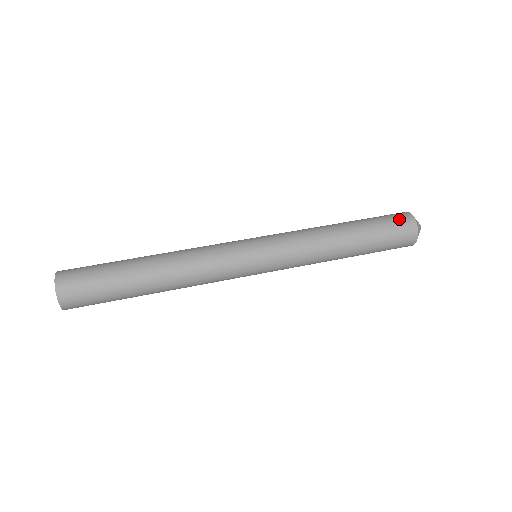
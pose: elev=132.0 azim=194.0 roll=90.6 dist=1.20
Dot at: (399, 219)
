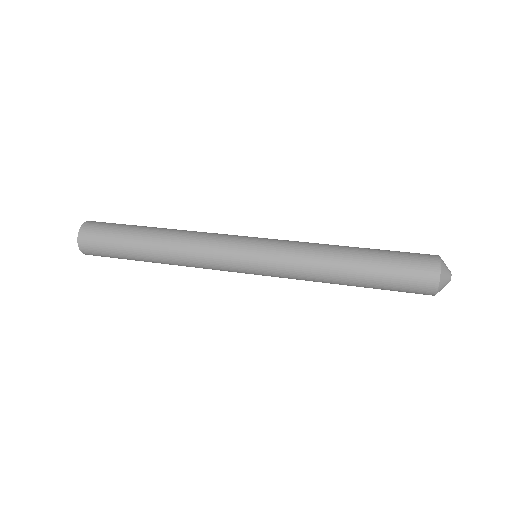
Dot at: (419, 278)
